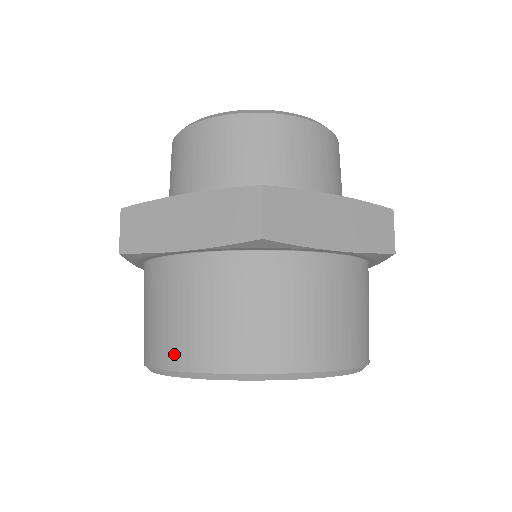
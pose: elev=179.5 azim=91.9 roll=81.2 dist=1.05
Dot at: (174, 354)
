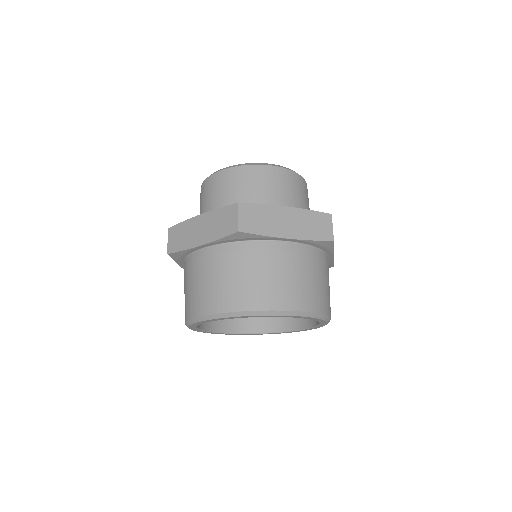
Dot at: (198, 307)
